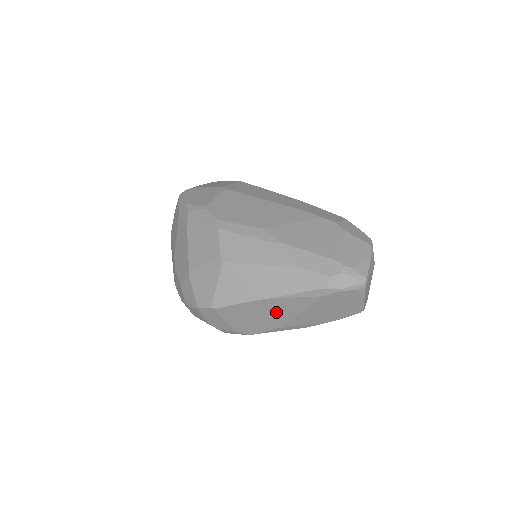
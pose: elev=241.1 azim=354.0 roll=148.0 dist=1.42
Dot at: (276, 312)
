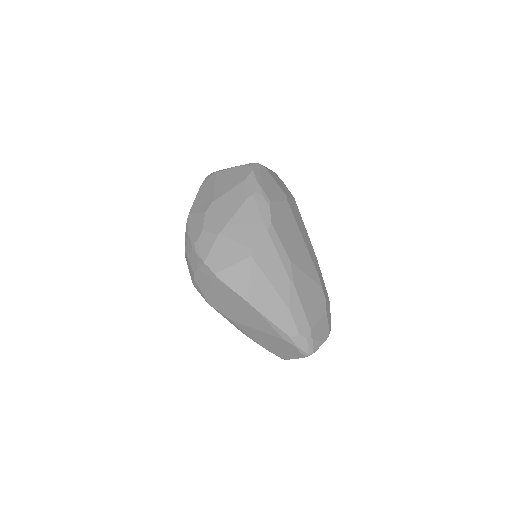
Dot at: (245, 315)
